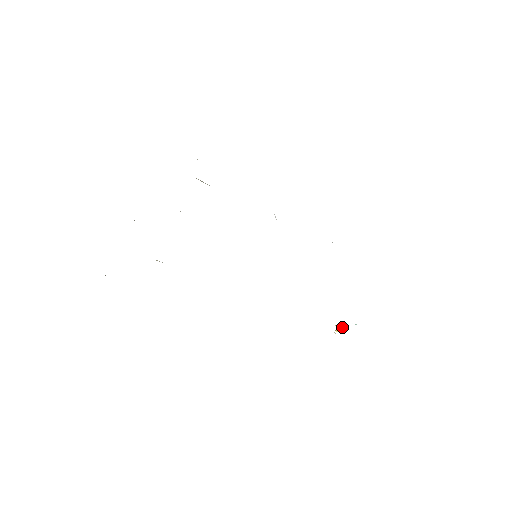
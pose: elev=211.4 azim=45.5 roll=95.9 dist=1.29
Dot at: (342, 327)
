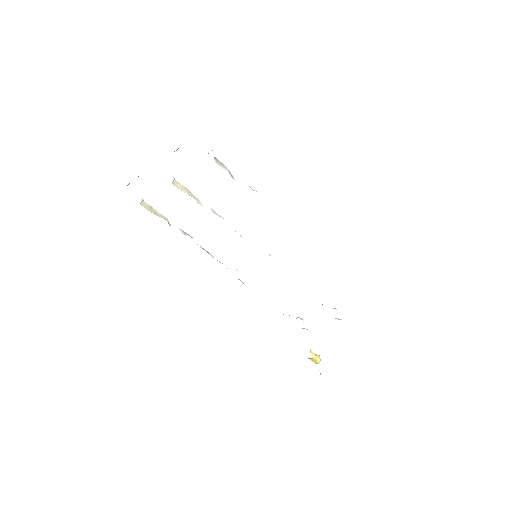
Dot at: occluded
